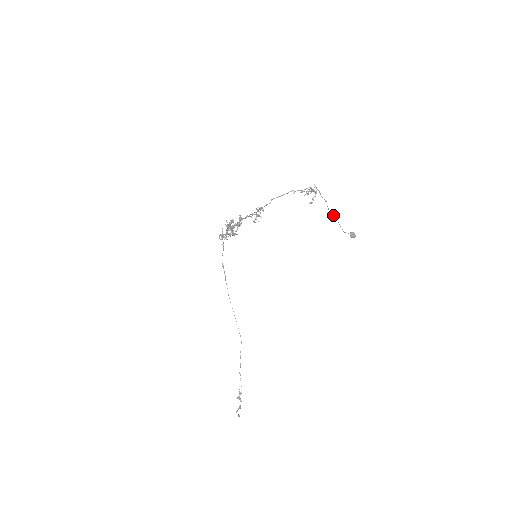
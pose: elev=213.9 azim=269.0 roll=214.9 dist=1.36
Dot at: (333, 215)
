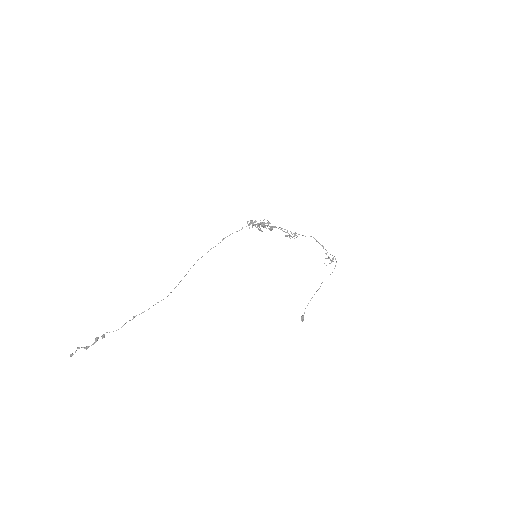
Dot at: occluded
